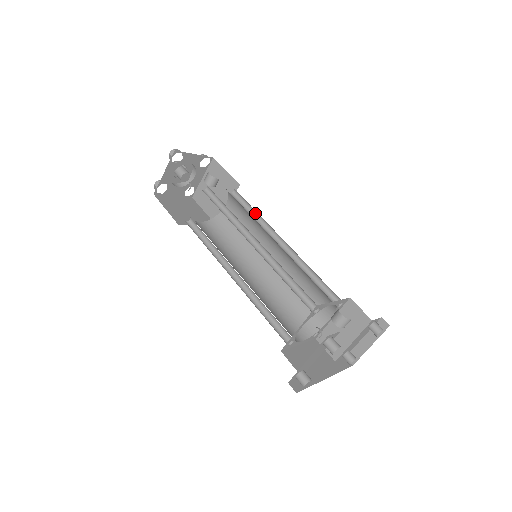
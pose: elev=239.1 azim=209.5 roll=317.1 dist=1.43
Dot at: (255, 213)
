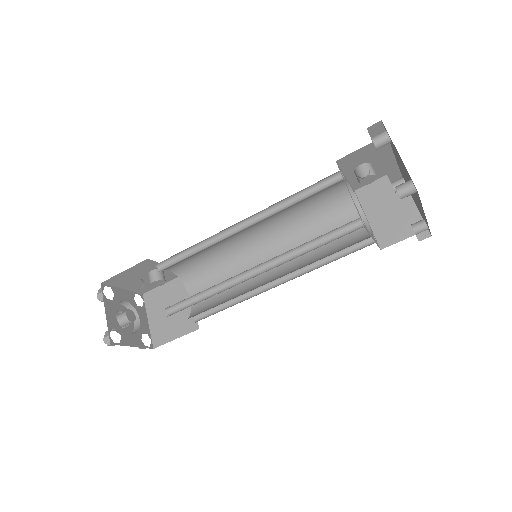
Dot at: occluded
